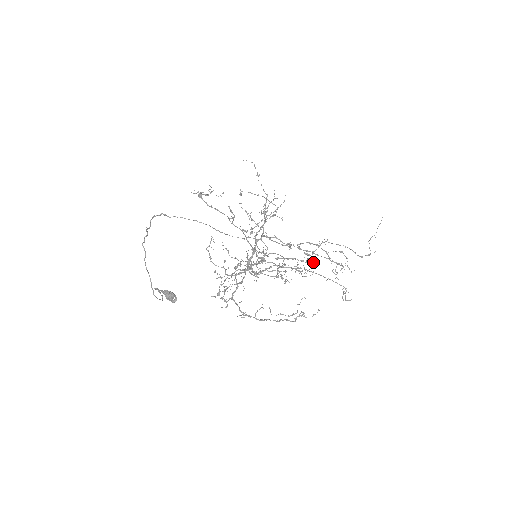
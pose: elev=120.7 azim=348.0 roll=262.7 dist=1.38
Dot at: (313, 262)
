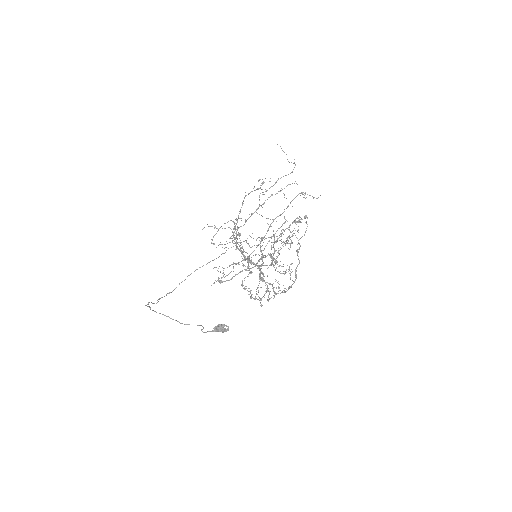
Dot at: occluded
